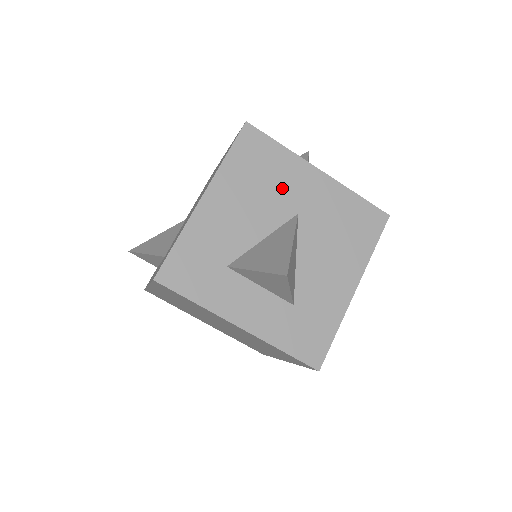
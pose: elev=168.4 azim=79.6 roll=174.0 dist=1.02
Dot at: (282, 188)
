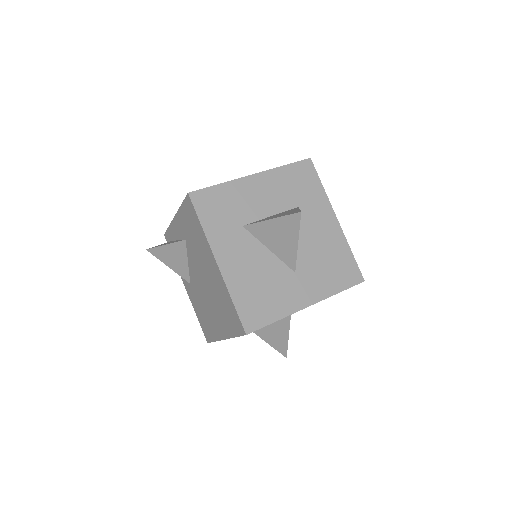
Dot at: occluded
